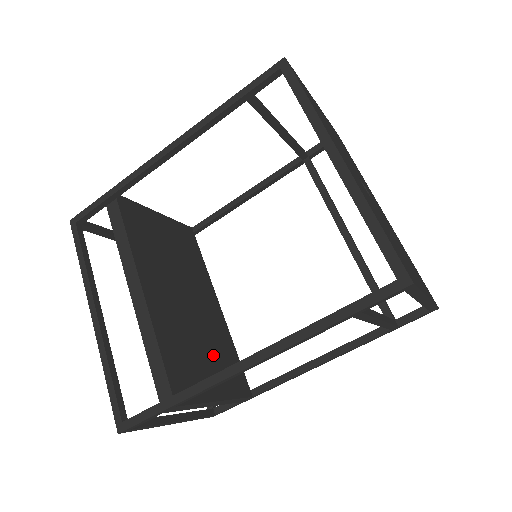
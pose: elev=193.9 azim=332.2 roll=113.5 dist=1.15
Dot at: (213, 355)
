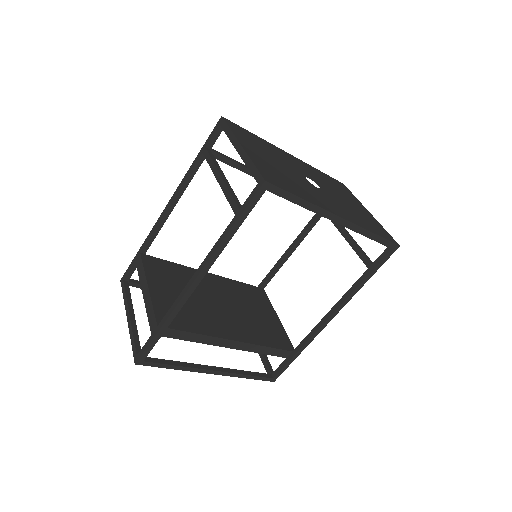
Dot at: (252, 305)
